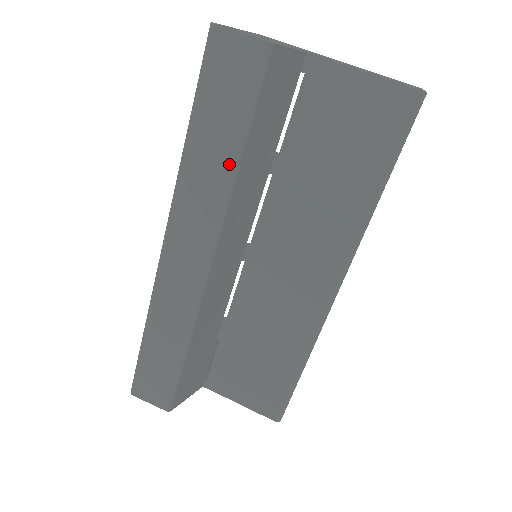
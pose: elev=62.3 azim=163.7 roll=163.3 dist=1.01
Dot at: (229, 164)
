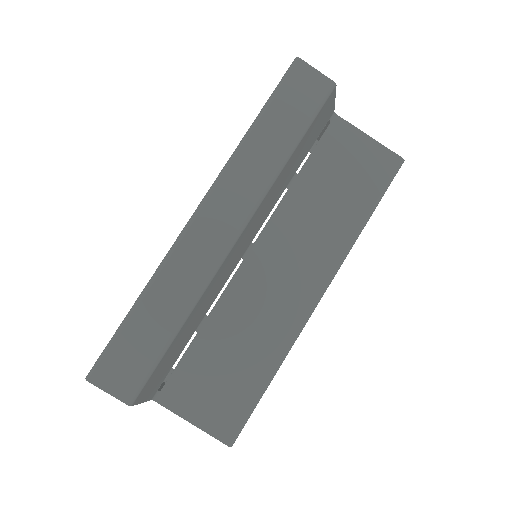
Dot at: (283, 154)
